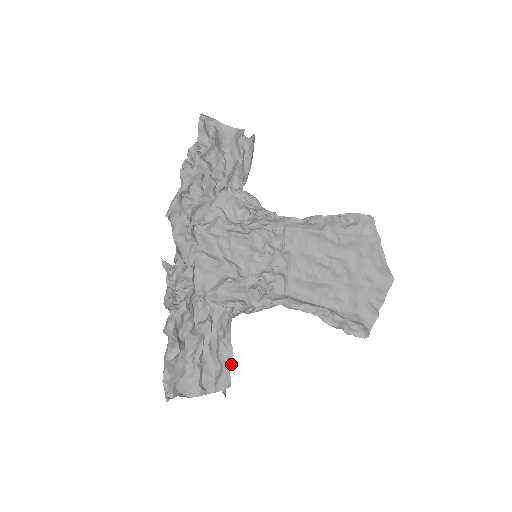
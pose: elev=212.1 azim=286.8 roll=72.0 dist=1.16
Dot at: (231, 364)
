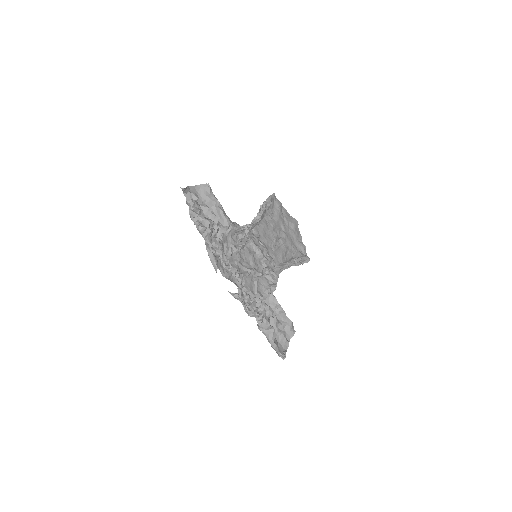
Dot at: occluded
